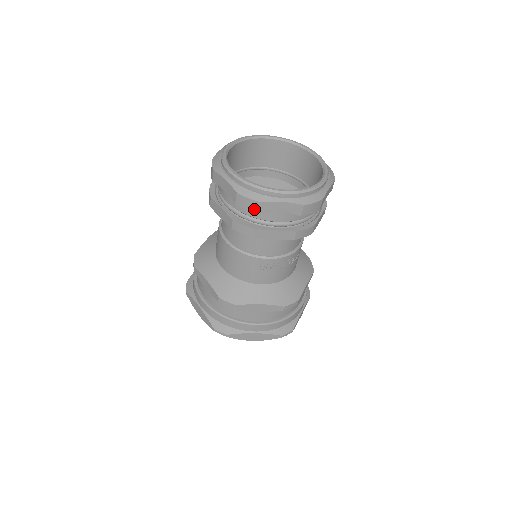
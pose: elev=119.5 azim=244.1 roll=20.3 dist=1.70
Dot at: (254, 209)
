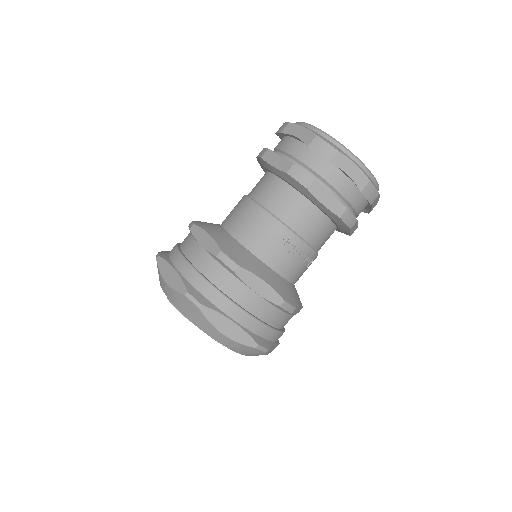
Dot at: (327, 156)
